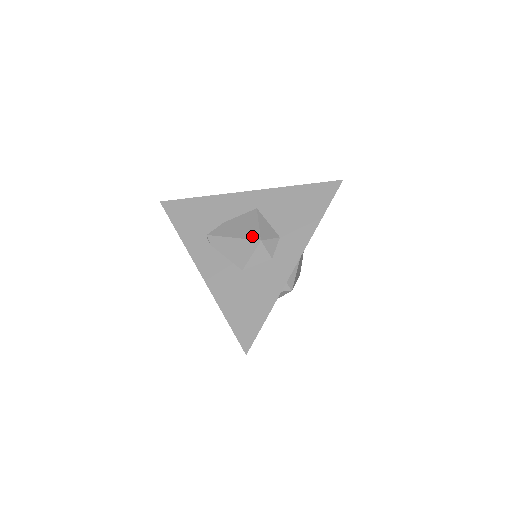
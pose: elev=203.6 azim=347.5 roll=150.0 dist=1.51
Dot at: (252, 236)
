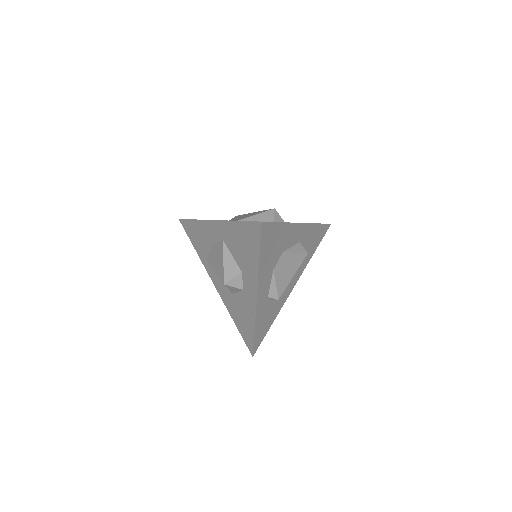
Dot at: (221, 276)
